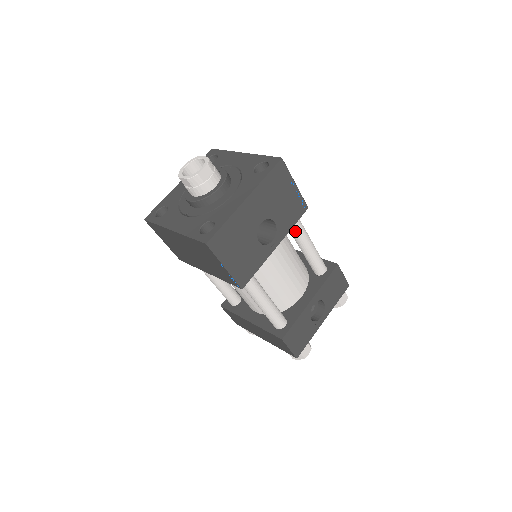
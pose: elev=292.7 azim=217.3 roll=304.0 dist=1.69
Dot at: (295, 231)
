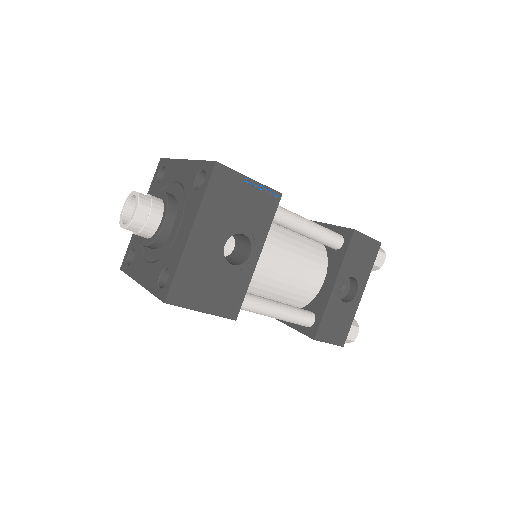
Dot at: (280, 223)
